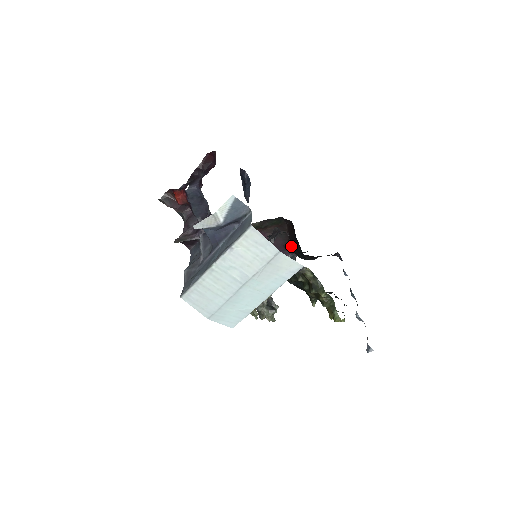
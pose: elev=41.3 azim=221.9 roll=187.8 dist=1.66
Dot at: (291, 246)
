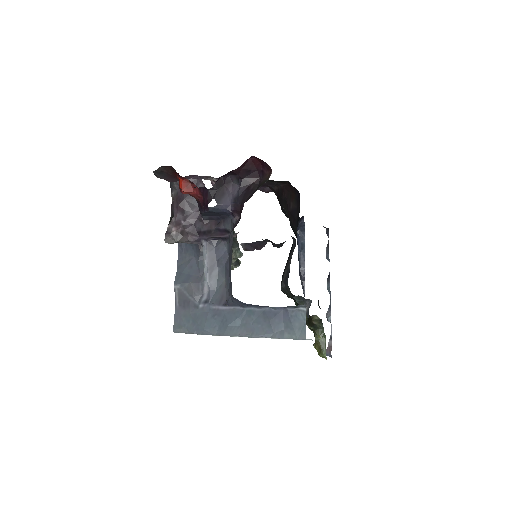
Dot at: (279, 197)
